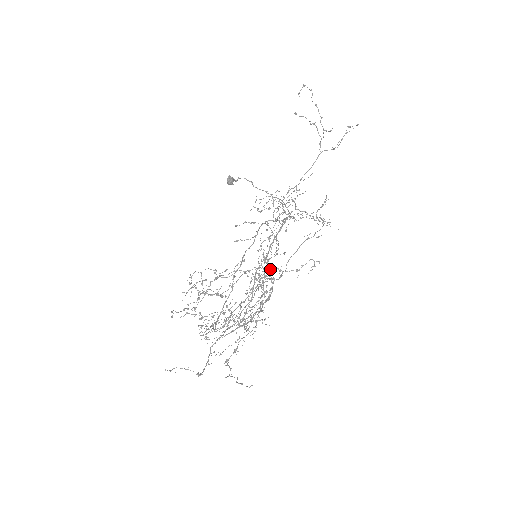
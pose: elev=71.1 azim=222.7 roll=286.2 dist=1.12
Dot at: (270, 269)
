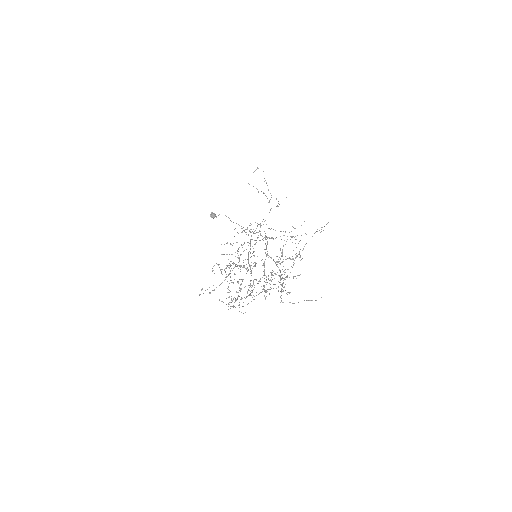
Dot at: (282, 256)
